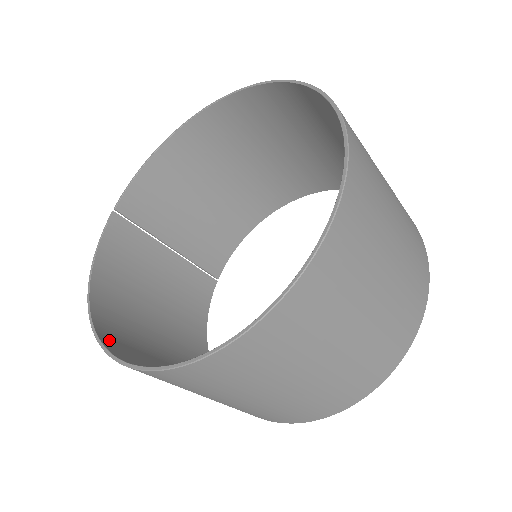
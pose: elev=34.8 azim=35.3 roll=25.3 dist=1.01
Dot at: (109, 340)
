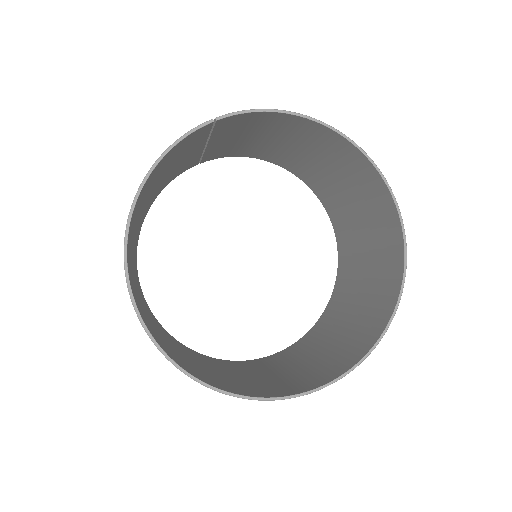
Dot at: (128, 258)
